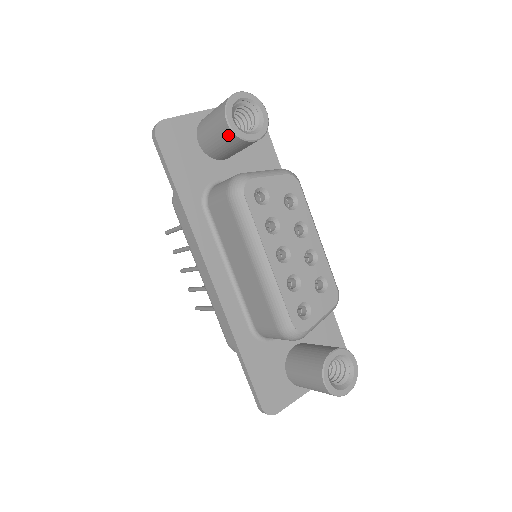
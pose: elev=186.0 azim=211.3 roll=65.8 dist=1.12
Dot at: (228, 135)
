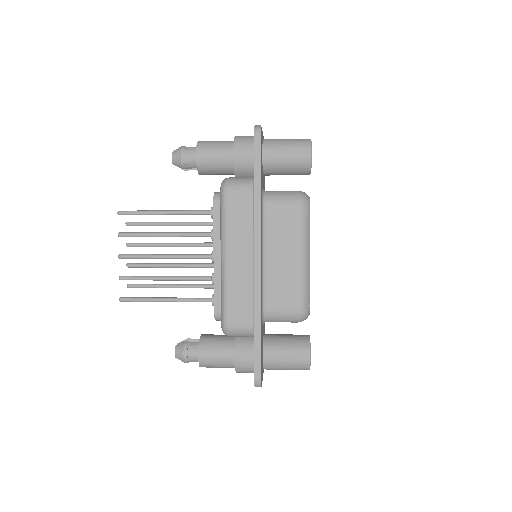
Dot at: (304, 162)
